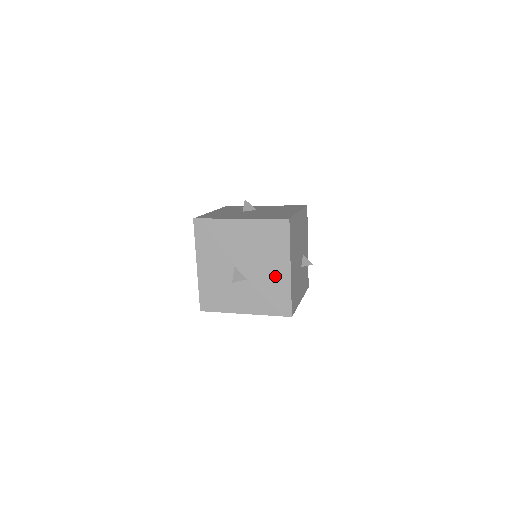
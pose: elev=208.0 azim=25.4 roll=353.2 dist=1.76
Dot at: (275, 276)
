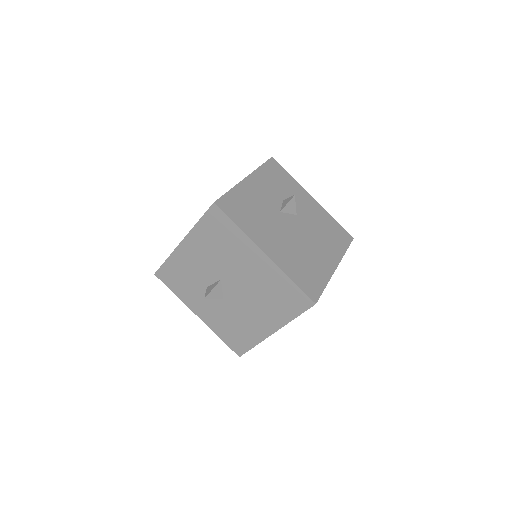
Dot at: (254, 323)
